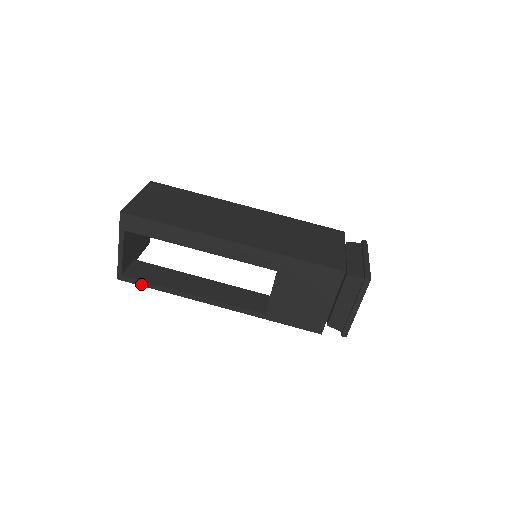
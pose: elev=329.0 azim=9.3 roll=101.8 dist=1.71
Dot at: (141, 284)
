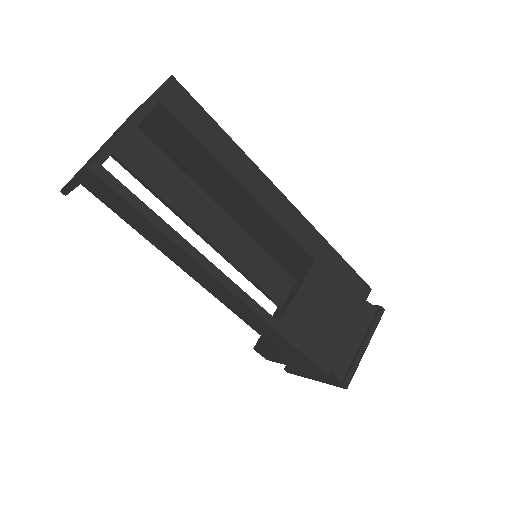
Dot at: (127, 197)
